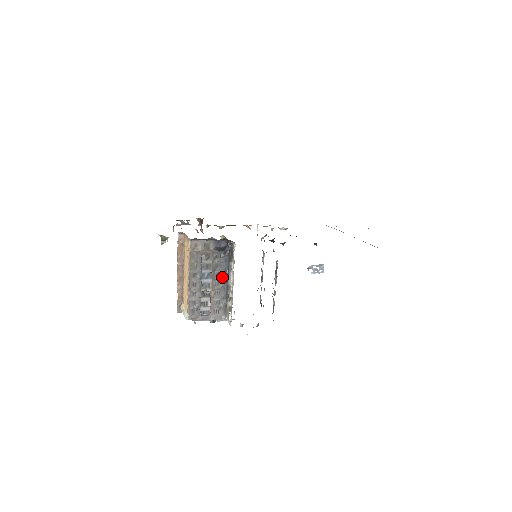
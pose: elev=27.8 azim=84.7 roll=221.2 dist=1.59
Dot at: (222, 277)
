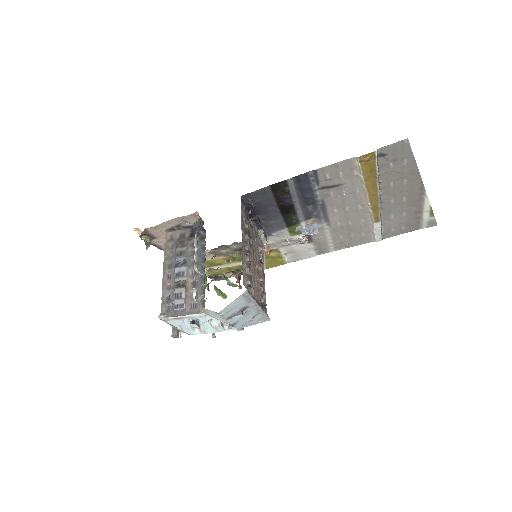
Dot at: (199, 265)
